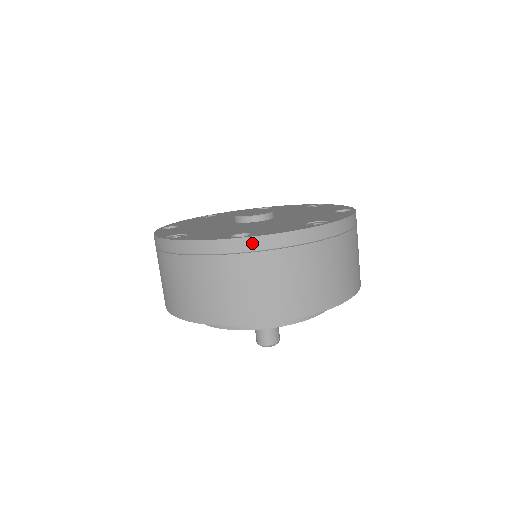
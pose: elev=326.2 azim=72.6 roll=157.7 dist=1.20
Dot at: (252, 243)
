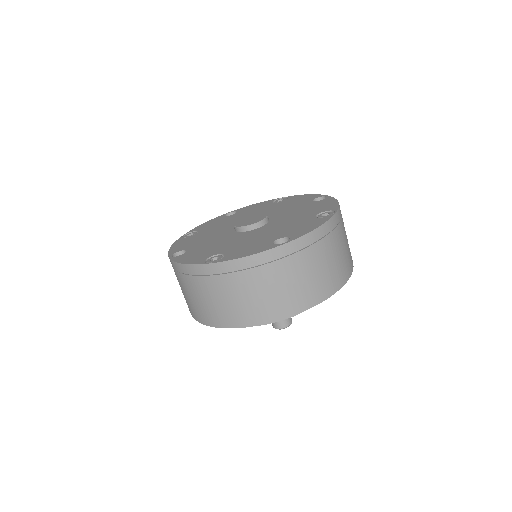
Dot at: (297, 244)
